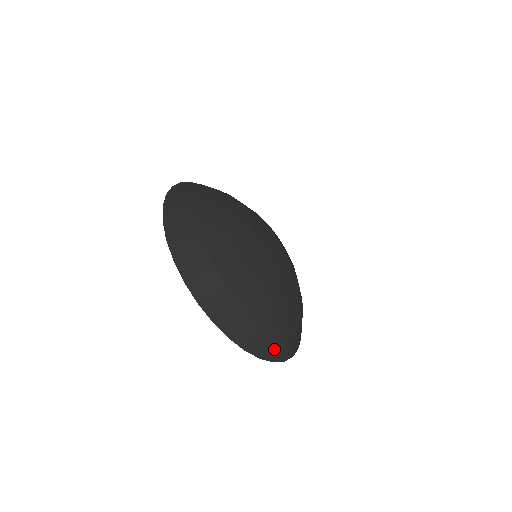
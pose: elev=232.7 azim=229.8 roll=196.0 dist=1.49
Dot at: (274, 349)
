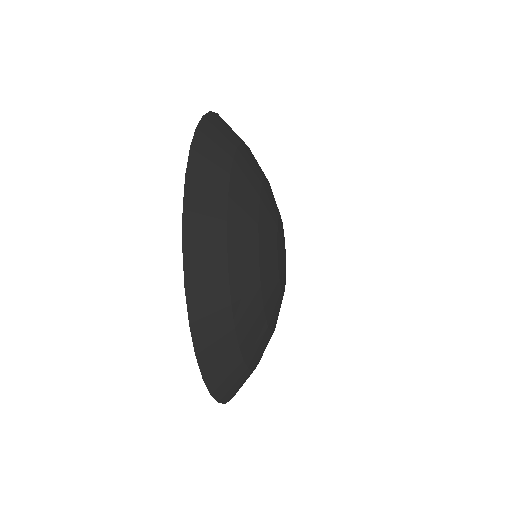
Dot at: occluded
